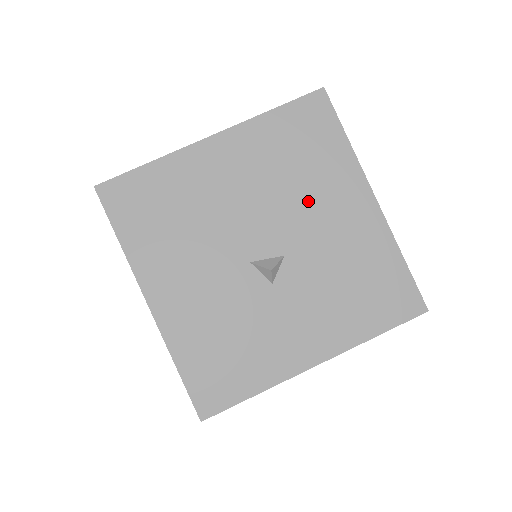
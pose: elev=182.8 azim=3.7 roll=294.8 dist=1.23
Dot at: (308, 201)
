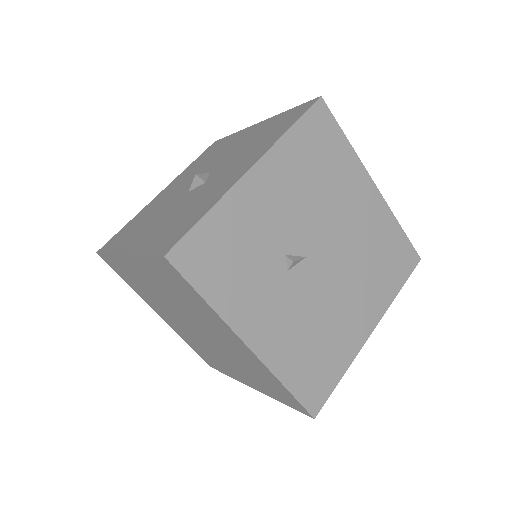
Dot at: (218, 156)
